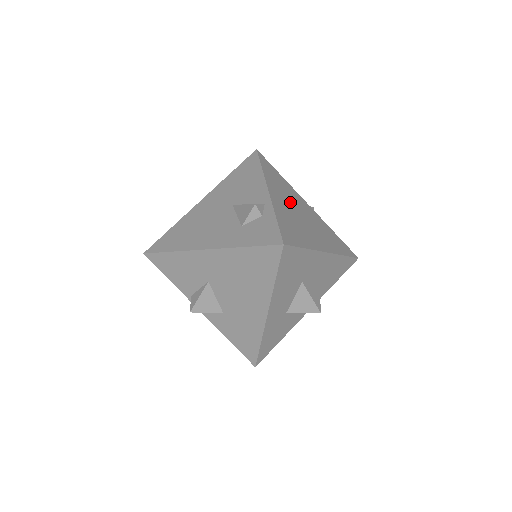
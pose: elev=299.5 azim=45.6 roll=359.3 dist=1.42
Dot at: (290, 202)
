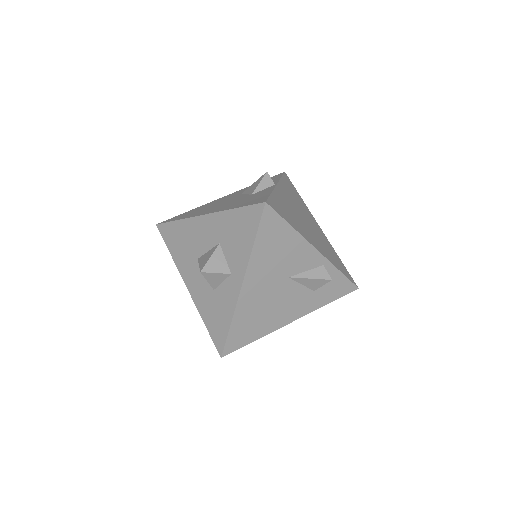
Dot at: (303, 223)
